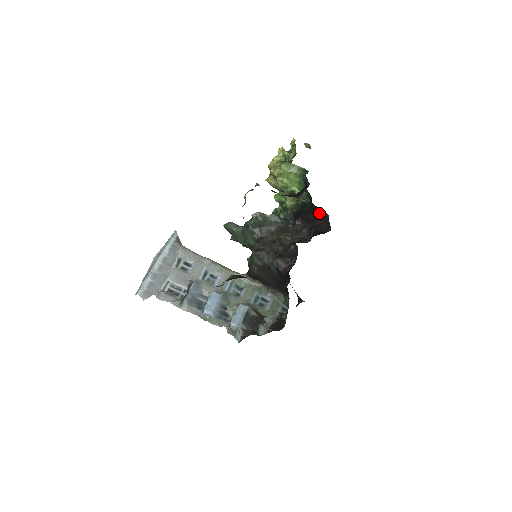
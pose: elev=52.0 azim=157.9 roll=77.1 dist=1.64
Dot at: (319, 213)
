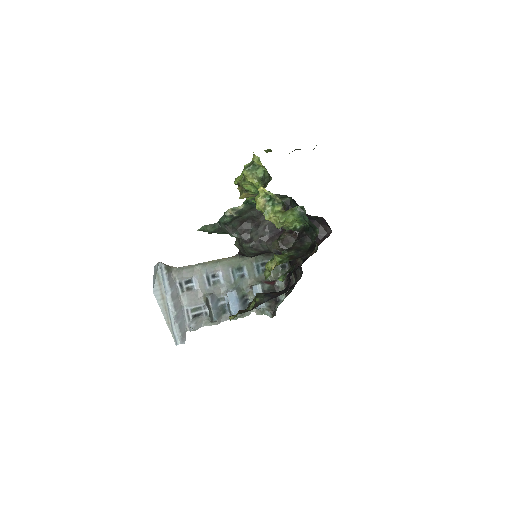
Dot at: (313, 218)
